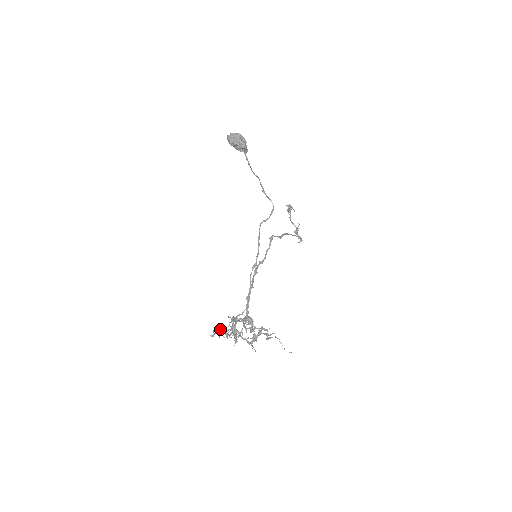
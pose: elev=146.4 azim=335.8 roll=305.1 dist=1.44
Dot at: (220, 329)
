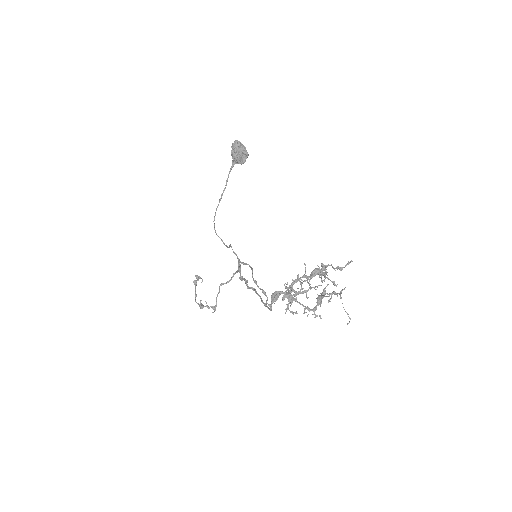
Dot at: (298, 276)
